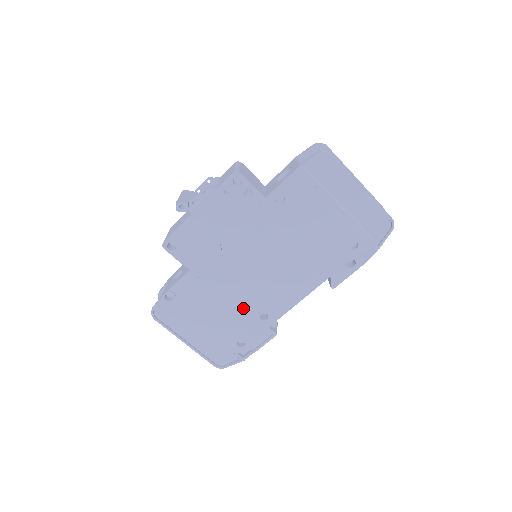
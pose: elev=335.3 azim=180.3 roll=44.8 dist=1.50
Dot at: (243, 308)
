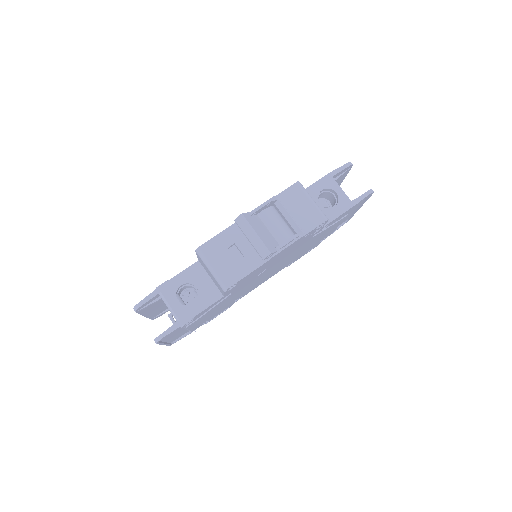
Dot at: occluded
